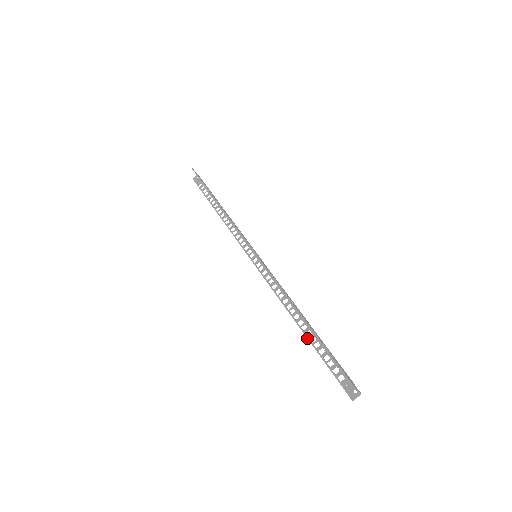
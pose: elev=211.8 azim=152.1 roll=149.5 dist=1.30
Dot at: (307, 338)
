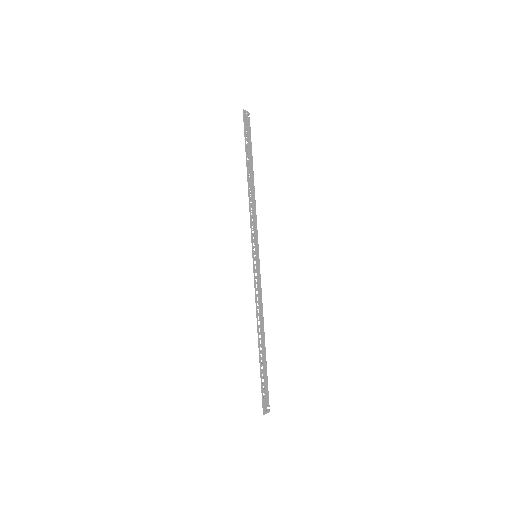
Dot at: occluded
